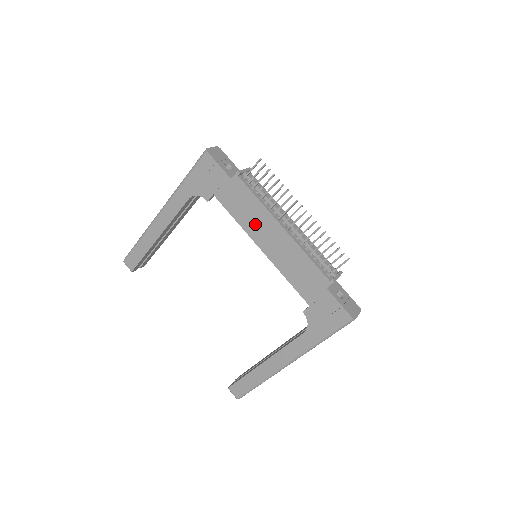
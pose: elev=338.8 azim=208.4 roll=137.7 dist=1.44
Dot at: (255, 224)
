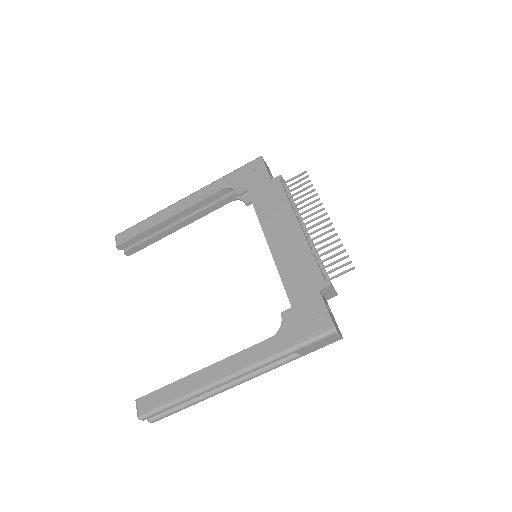
Dot at: (274, 219)
